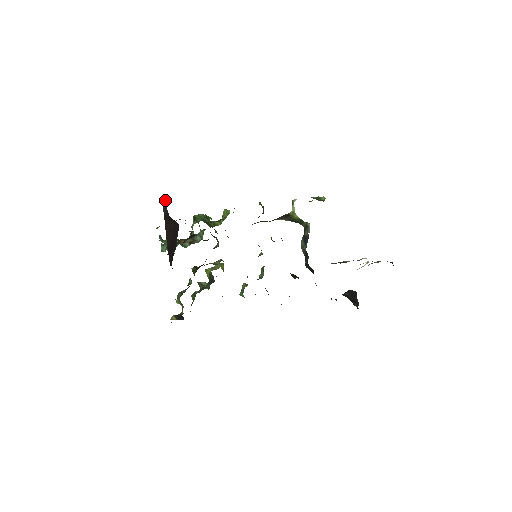
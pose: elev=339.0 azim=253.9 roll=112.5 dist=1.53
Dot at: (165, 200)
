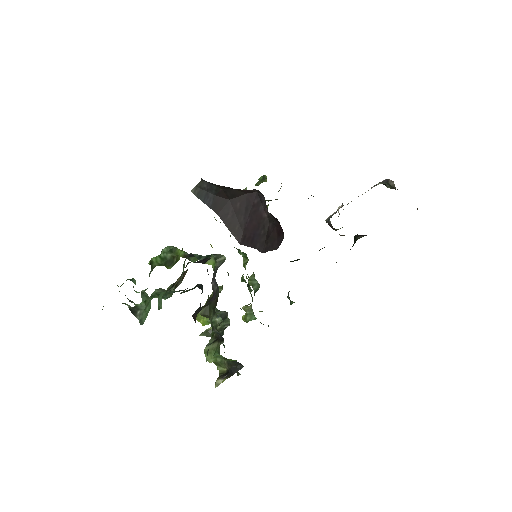
Dot at: (205, 184)
